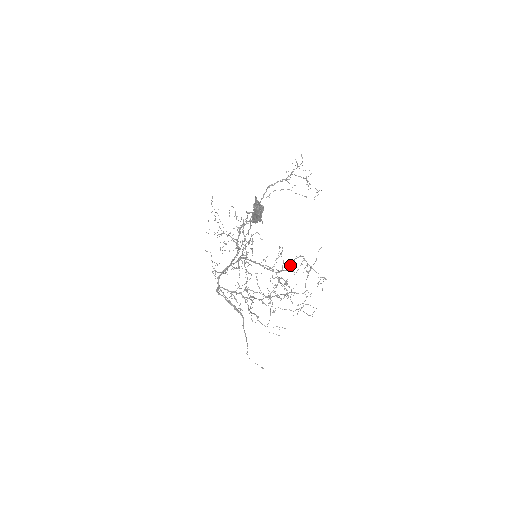
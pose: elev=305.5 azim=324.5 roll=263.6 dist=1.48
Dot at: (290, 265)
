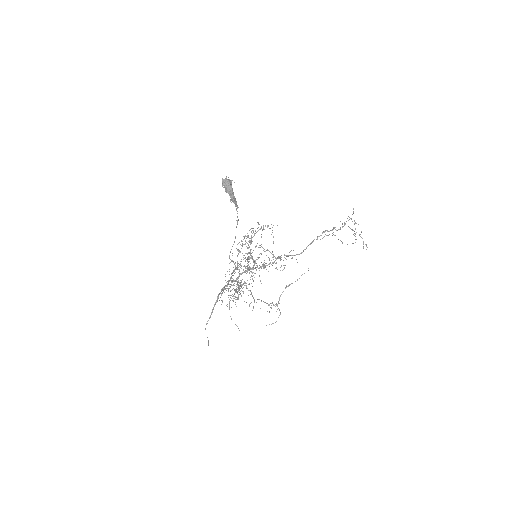
Dot at: (250, 252)
